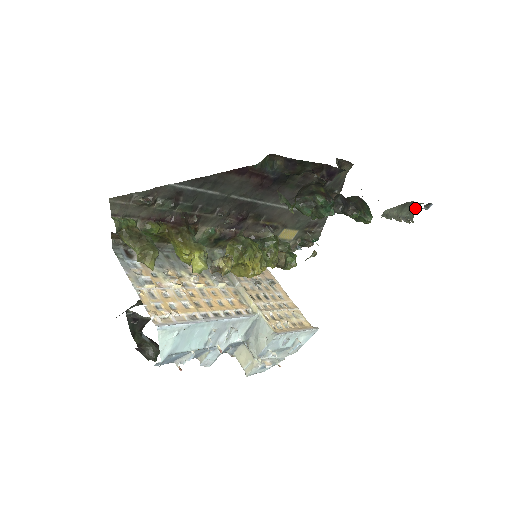
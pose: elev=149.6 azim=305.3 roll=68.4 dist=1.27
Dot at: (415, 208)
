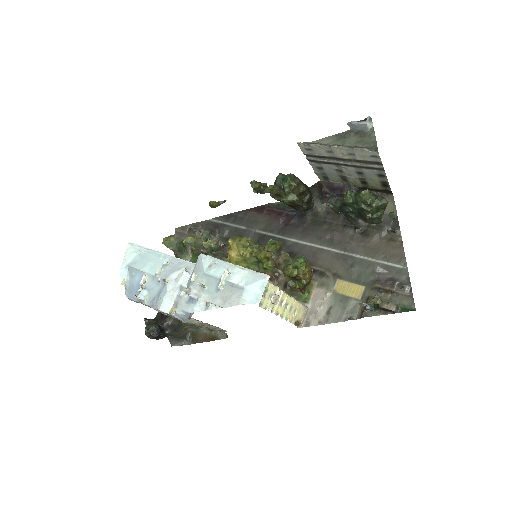
Dot at: (371, 139)
